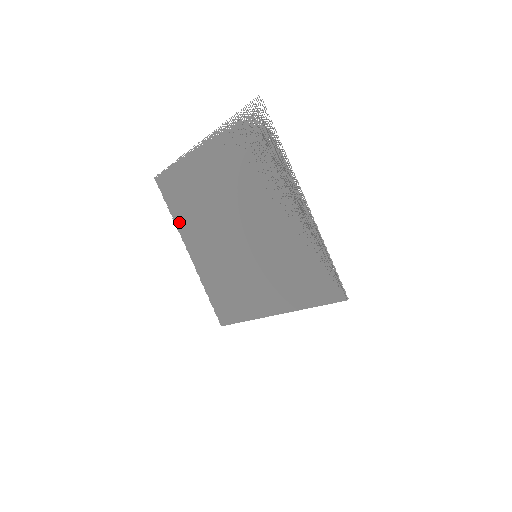
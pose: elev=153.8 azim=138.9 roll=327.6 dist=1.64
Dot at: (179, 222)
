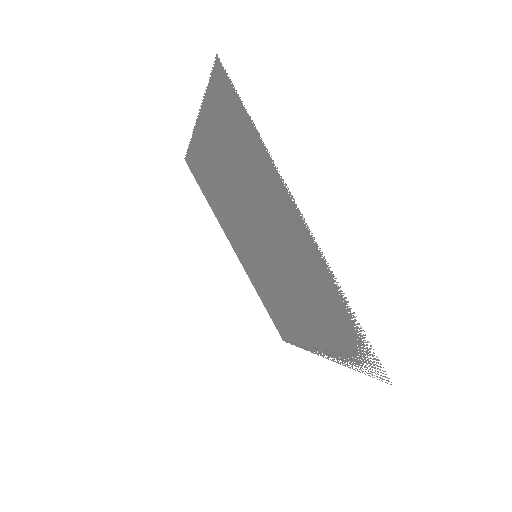
Dot at: (209, 115)
